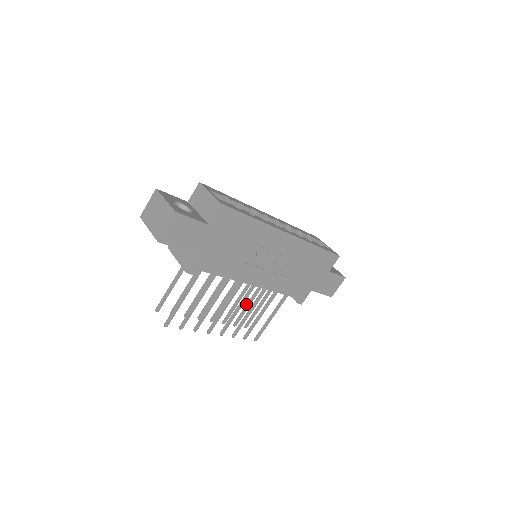
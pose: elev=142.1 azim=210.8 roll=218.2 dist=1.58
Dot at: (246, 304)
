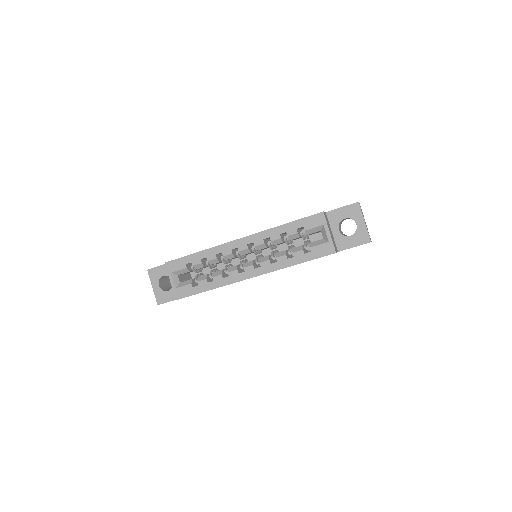
Dot at: occluded
